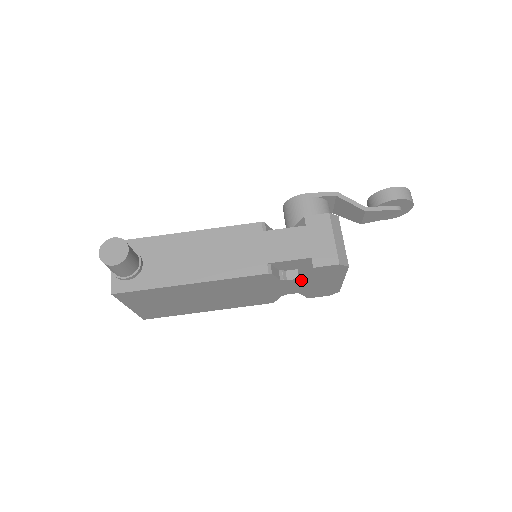
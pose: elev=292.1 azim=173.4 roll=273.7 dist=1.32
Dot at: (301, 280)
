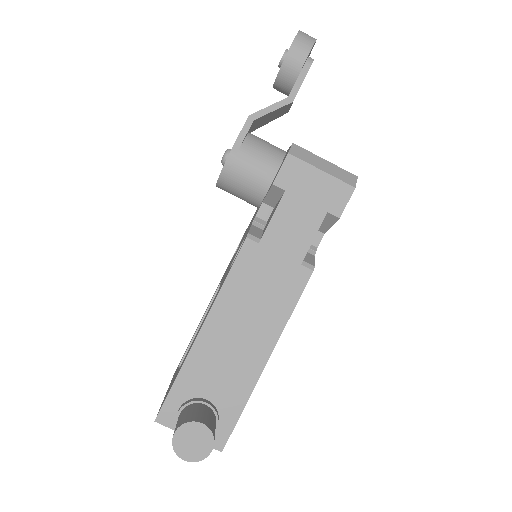
Dot at: occluded
